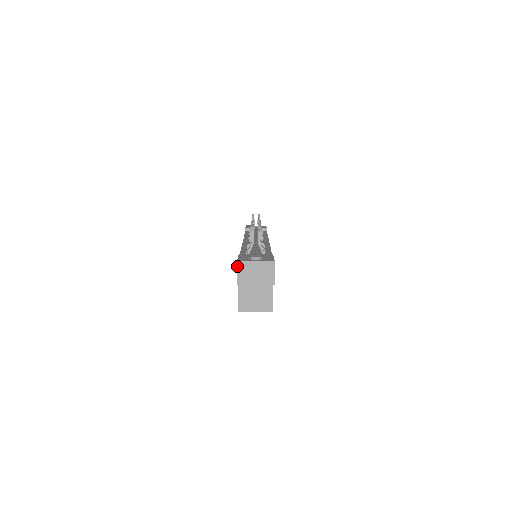
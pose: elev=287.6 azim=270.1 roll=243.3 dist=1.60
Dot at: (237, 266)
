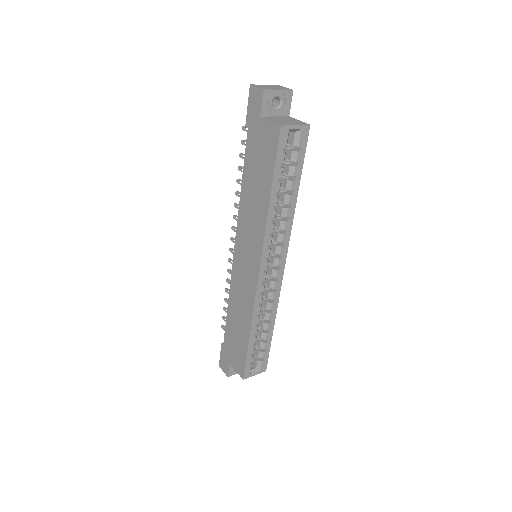
Dot at: (253, 85)
